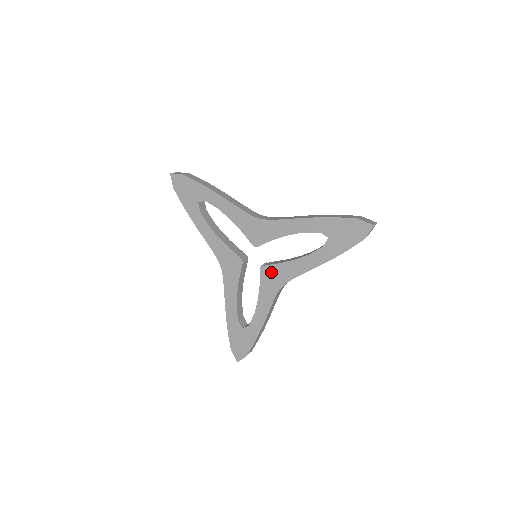
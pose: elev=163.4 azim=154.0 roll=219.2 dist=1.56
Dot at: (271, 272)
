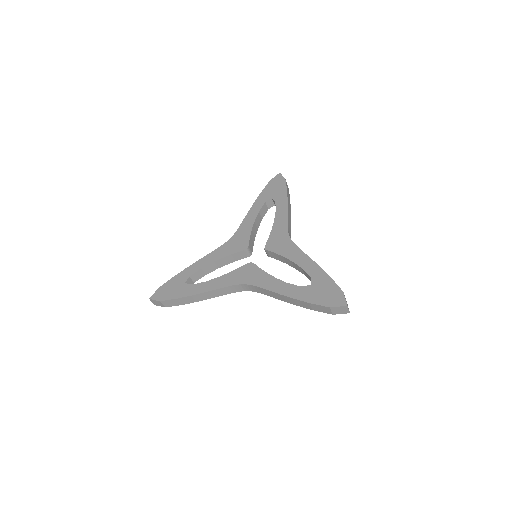
Dot at: (273, 242)
